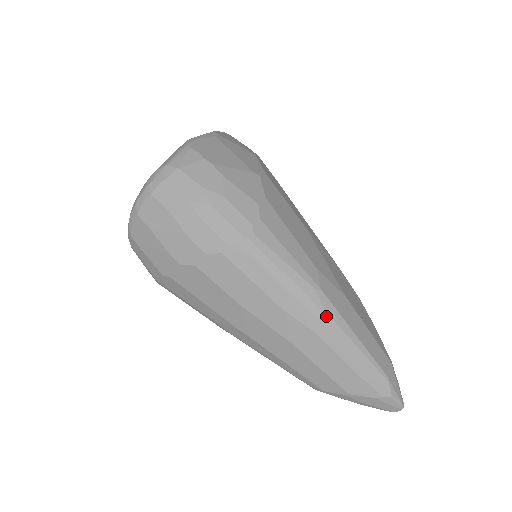
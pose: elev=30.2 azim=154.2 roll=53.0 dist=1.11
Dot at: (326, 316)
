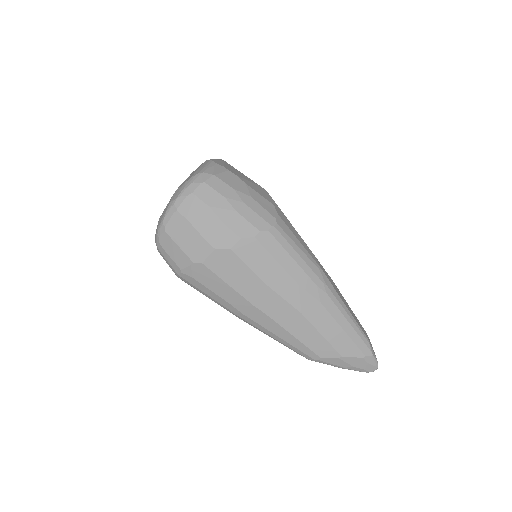
Dot at: (327, 289)
